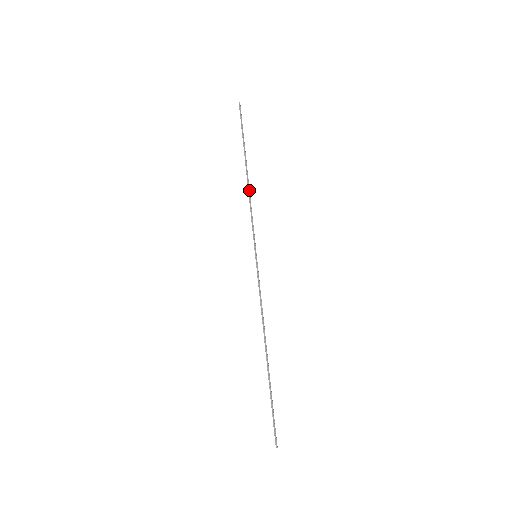
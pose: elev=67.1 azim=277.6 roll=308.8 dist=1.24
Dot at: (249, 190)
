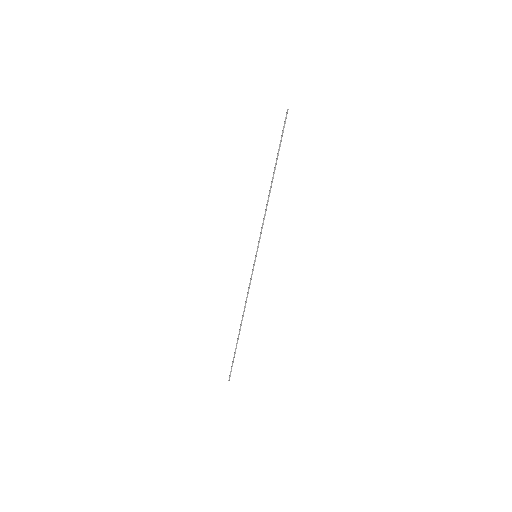
Dot at: (268, 200)
